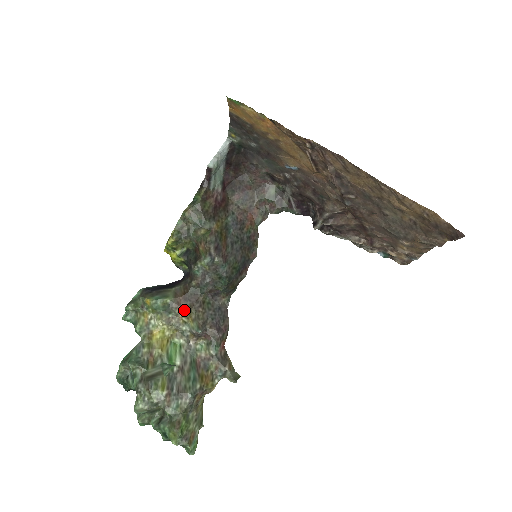
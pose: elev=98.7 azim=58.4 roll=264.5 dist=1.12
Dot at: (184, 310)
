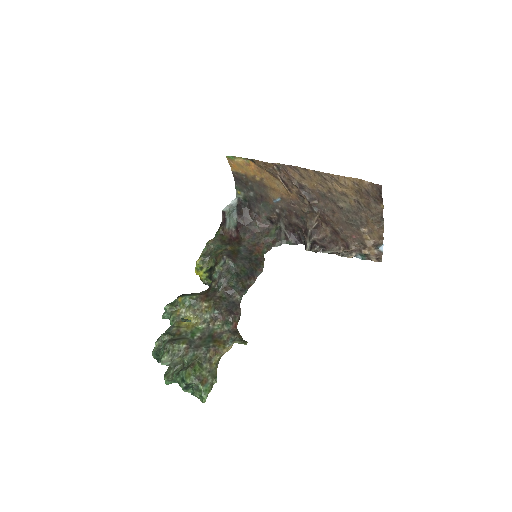
Dot at: (206, 302)
